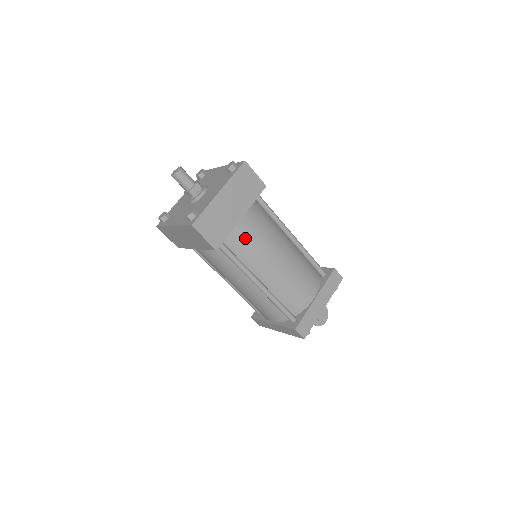
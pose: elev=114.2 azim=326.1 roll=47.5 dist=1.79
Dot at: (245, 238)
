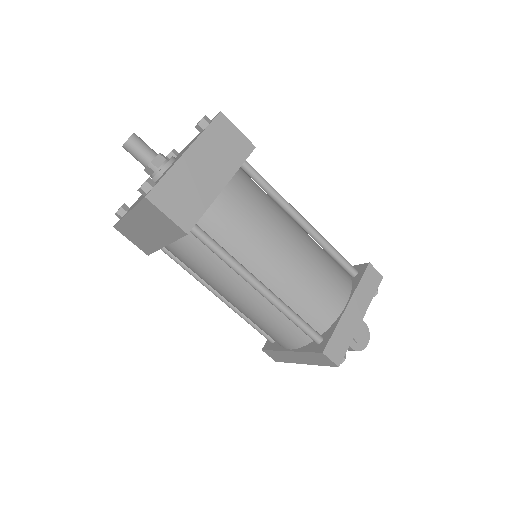
Dot at: (231, 219)
